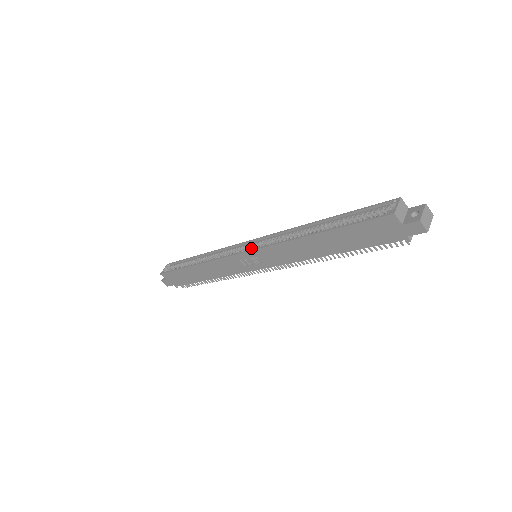
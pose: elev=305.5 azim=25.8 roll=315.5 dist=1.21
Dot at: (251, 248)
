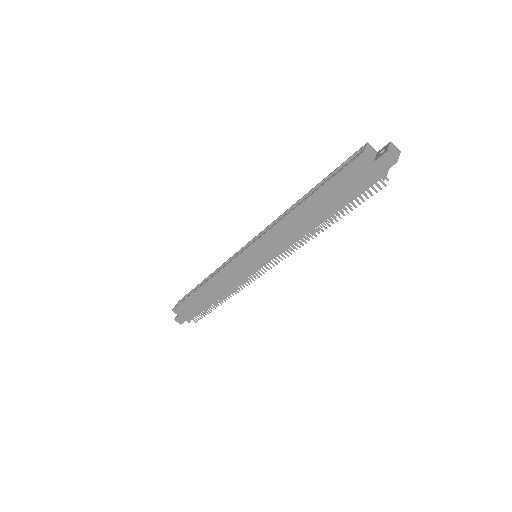
Dot at: occluded
